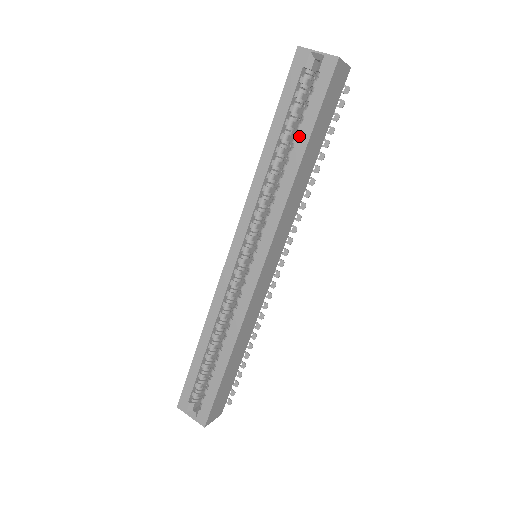
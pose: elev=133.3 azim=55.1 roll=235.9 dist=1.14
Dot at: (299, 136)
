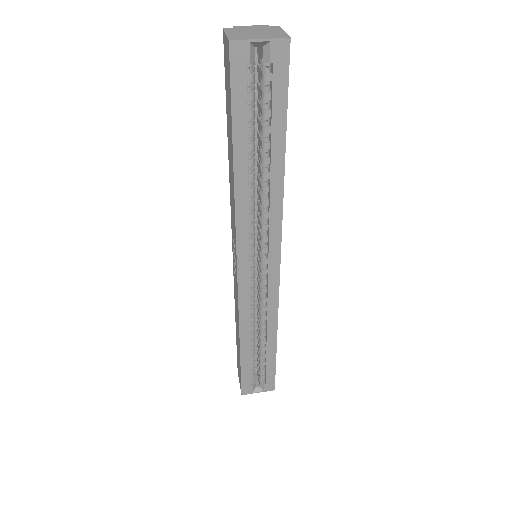
Dot at: (273, 141)
